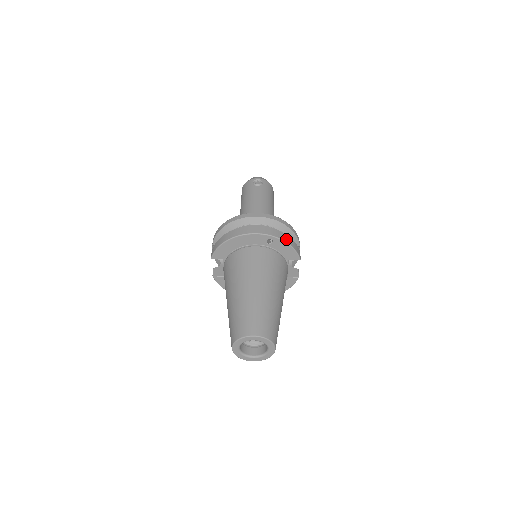
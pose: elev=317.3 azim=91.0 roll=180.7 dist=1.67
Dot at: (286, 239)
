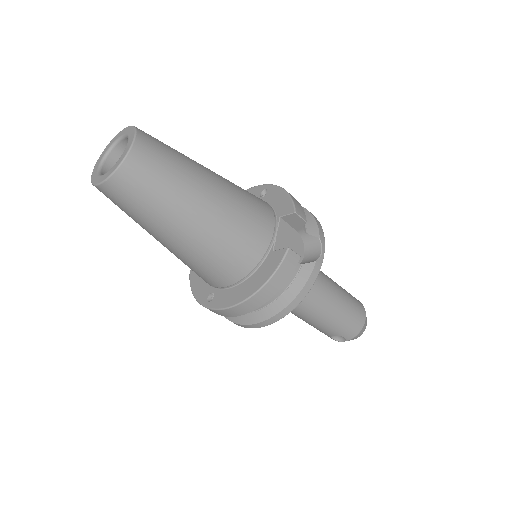
Dot at: occluded
